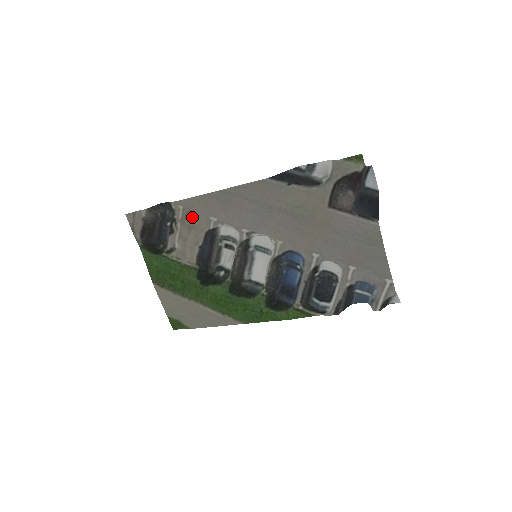
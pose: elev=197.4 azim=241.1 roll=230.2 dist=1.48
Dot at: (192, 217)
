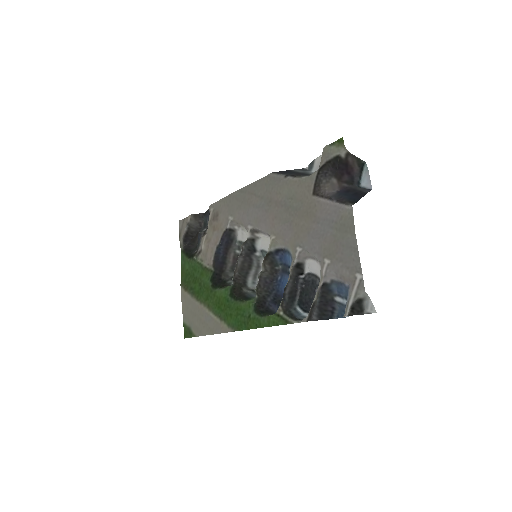
Dot at: (217, 218)
